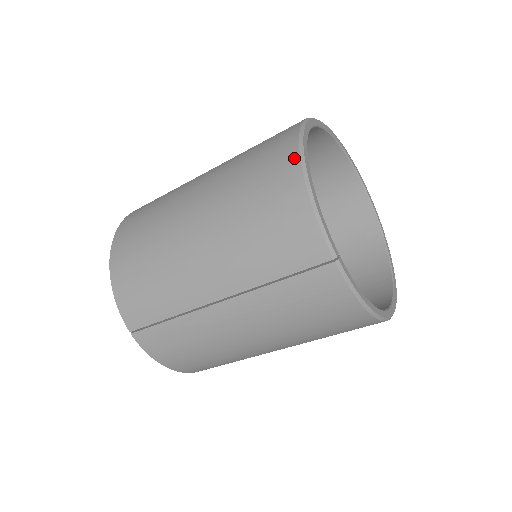
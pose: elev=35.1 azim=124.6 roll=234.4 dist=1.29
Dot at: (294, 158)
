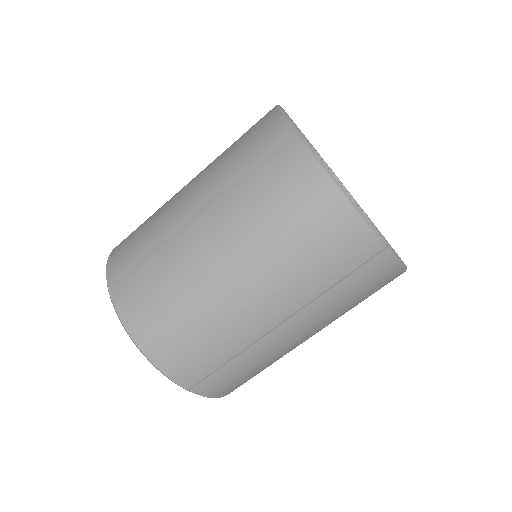
Dot at: (314, 167)
